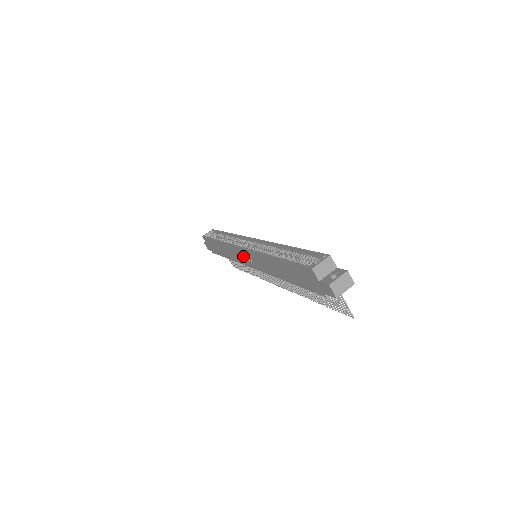
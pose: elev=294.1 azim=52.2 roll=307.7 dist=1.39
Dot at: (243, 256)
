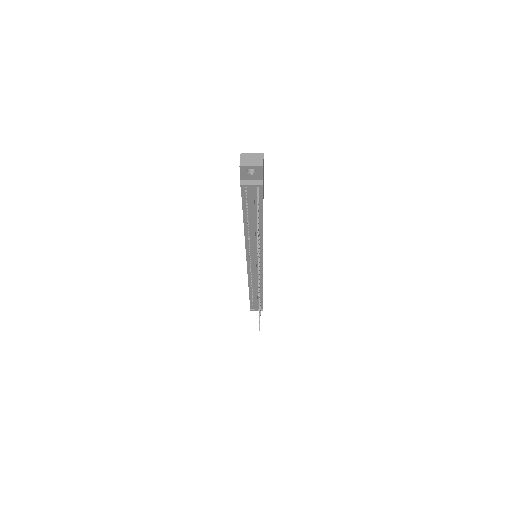
Dot at: occluded
